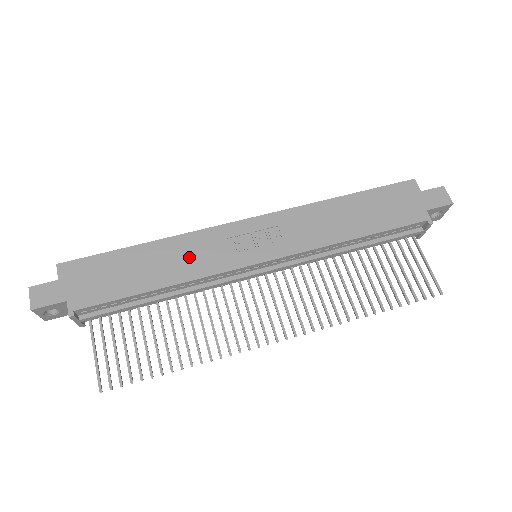
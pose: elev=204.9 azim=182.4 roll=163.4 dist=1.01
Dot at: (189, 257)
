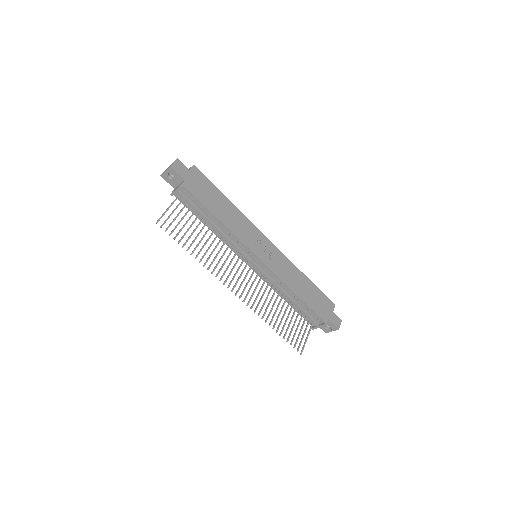
Dot at: (238, 224)
